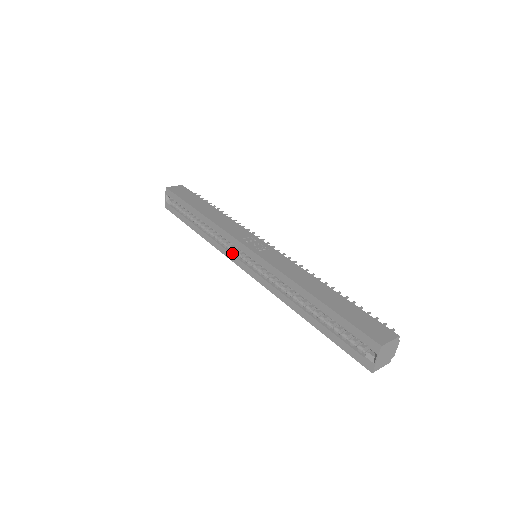
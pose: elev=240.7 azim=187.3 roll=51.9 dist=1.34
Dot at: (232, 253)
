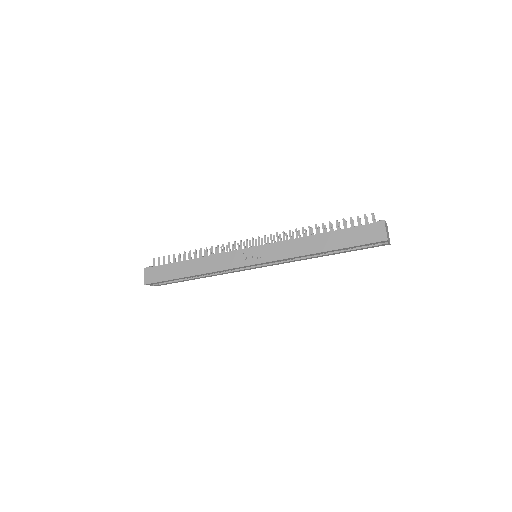
Dot at: (242, 269)
